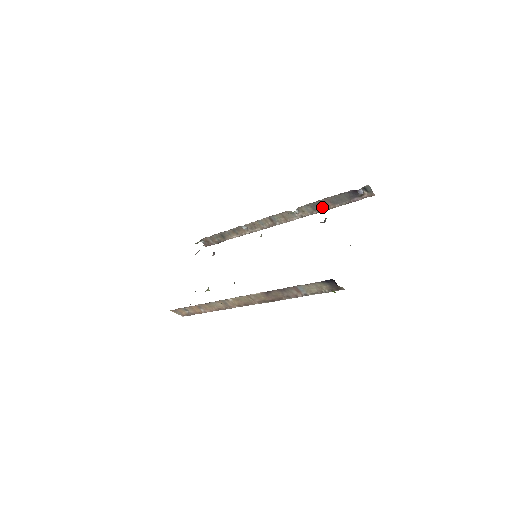
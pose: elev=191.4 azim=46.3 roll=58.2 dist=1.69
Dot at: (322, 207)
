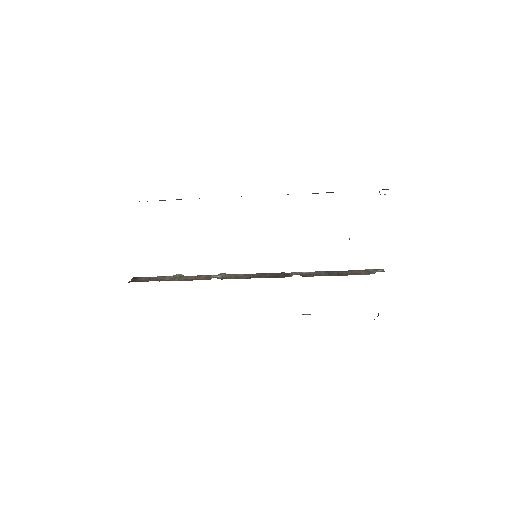
Dot at: occluded
